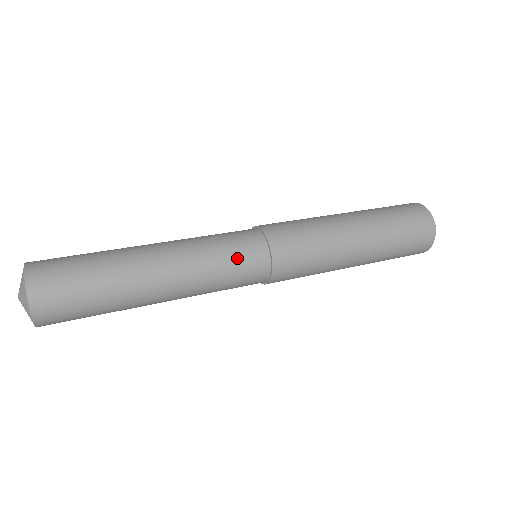
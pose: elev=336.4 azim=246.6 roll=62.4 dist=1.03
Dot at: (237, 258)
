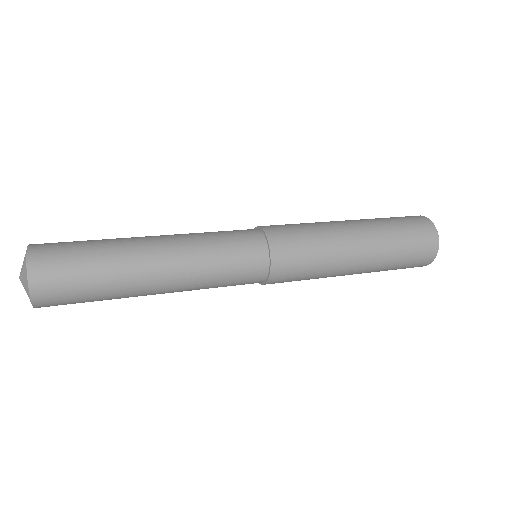
Dot at: (236, 255)
